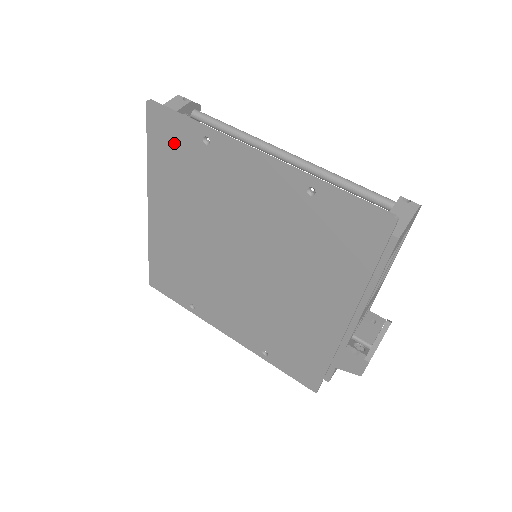
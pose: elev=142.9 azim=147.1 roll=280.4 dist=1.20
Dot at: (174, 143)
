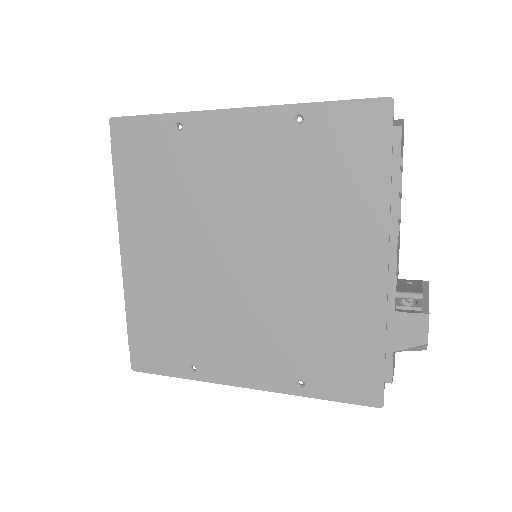
Dot at: (144, 150)
